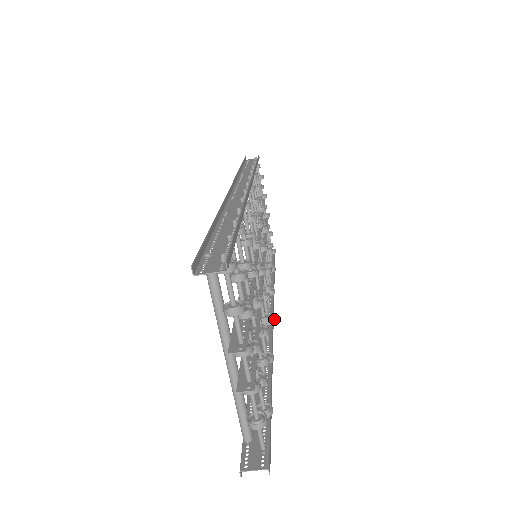
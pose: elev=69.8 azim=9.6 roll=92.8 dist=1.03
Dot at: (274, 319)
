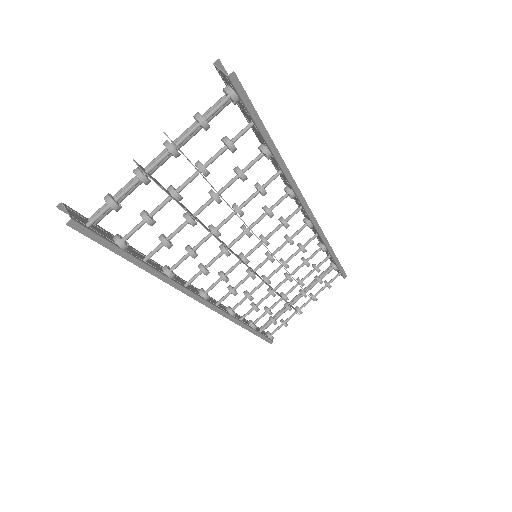
Dot at: (207, 297)
